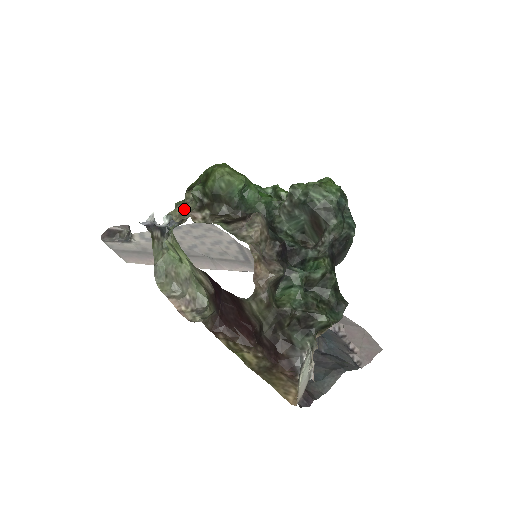
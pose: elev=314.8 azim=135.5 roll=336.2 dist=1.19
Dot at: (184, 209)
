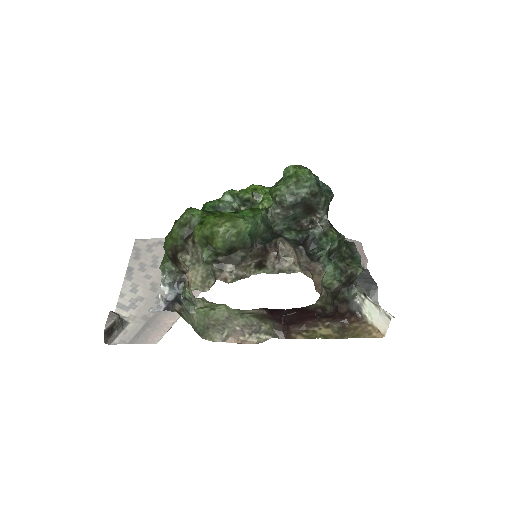
Dot at: (199, 276)
